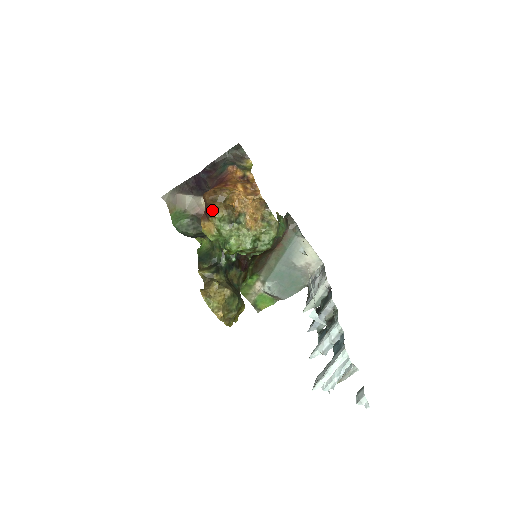
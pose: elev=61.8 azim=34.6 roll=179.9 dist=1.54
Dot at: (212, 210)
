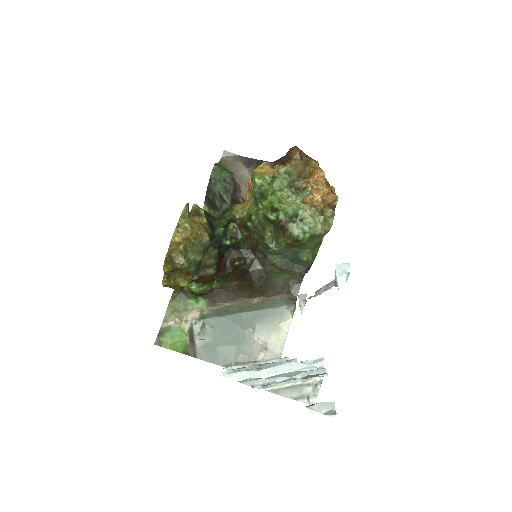
Dot at: (288, 161)
